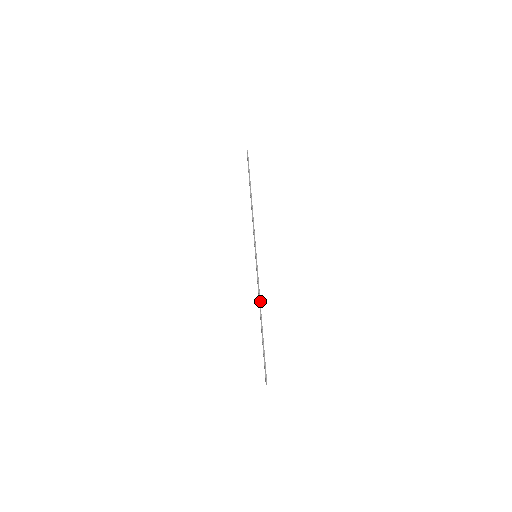
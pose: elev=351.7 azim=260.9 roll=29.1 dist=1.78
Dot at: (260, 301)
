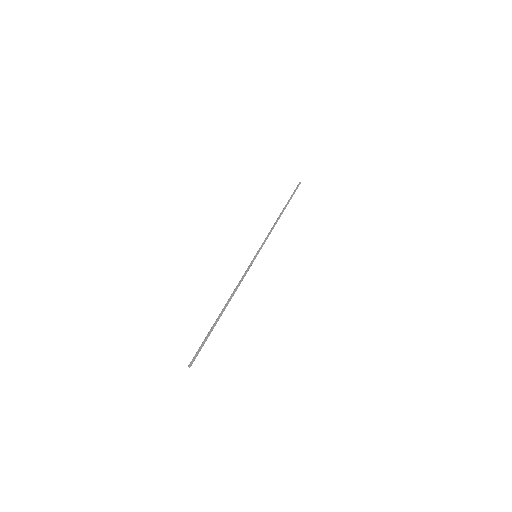
Dot at: (234, 291)
